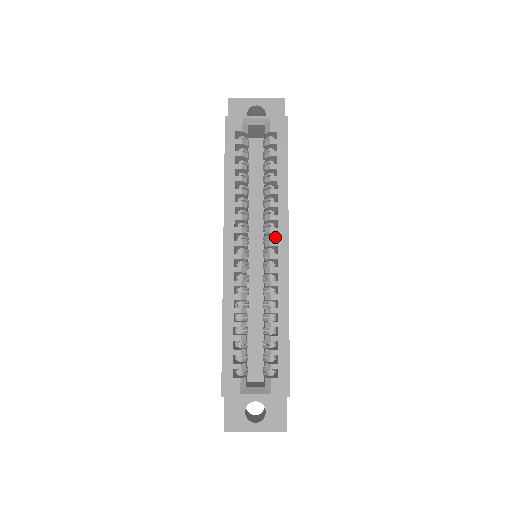
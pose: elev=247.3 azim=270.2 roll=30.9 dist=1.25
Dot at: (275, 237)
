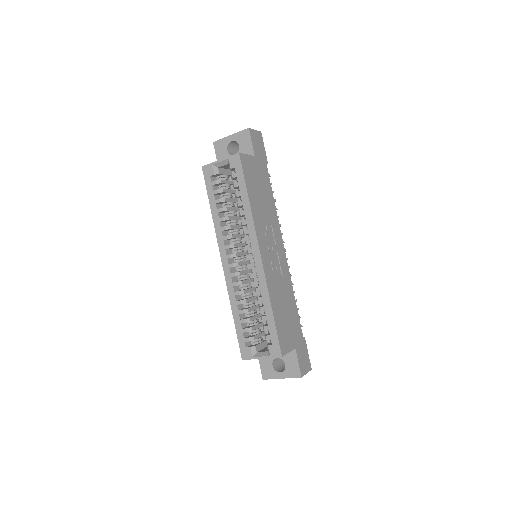
Dot at: occluded
